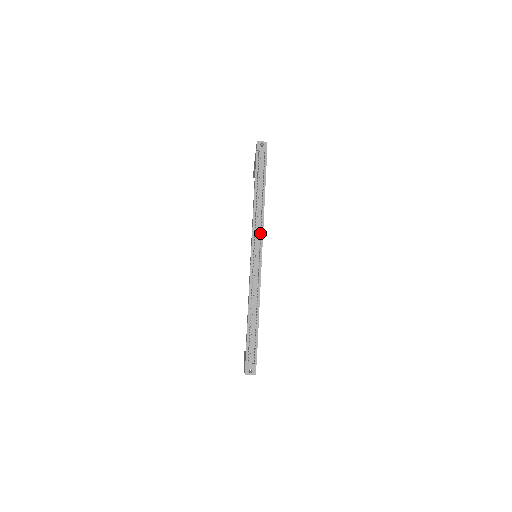
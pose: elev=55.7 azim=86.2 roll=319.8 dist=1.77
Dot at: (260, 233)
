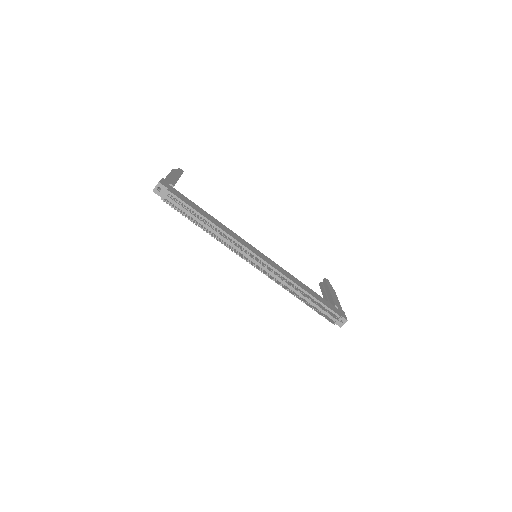
Dot at: (240, 249)
